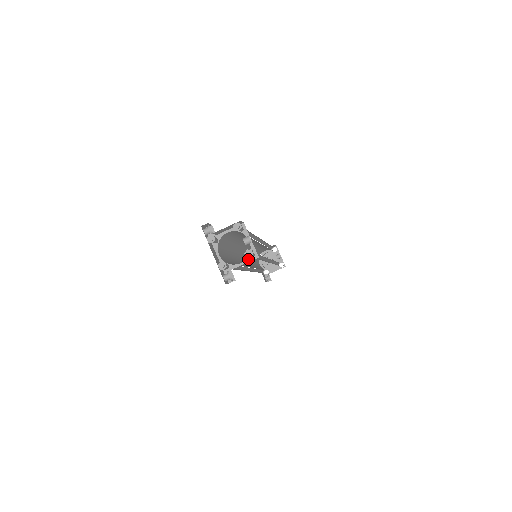
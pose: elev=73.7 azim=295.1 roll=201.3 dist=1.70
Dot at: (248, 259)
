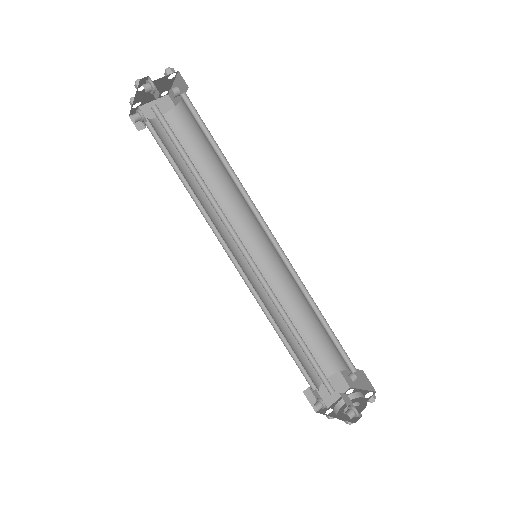
Dot at: occluded
